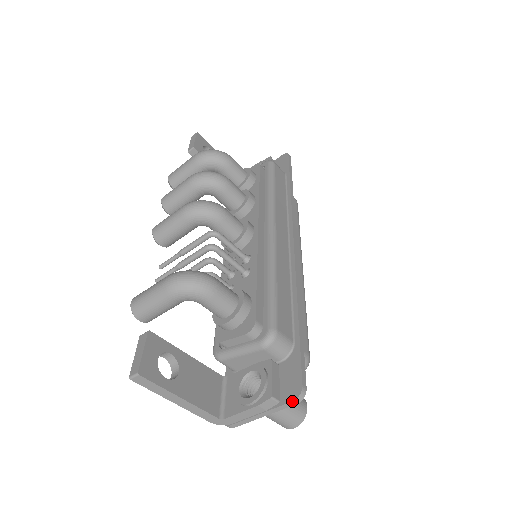
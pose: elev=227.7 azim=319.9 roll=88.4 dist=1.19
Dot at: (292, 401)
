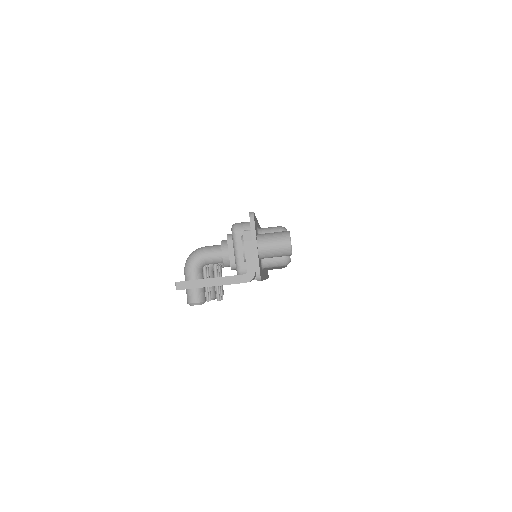
Dot at: occluded
